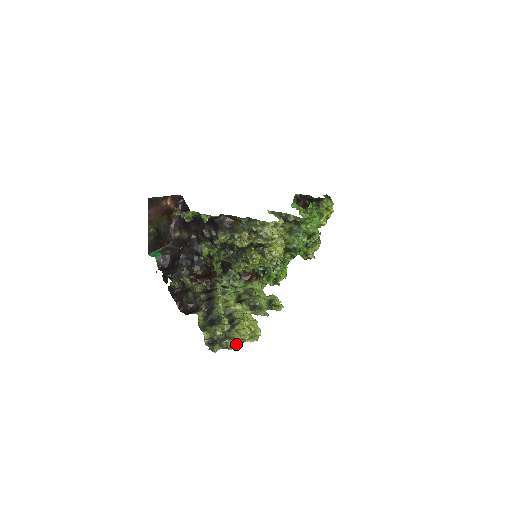
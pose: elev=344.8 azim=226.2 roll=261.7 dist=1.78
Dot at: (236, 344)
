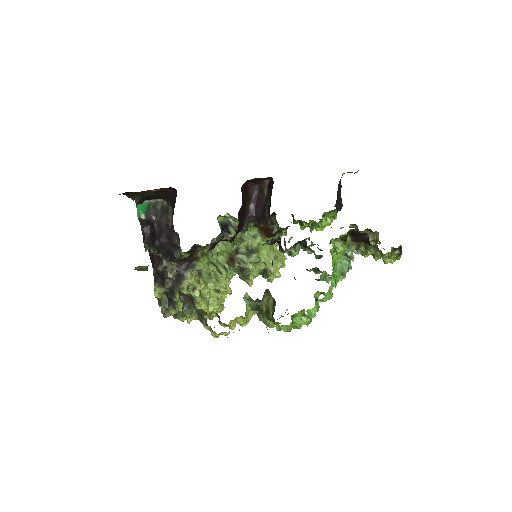
Dot at: (188, 318)
